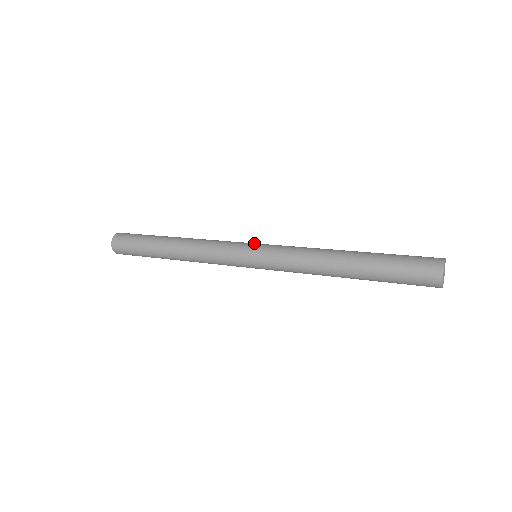
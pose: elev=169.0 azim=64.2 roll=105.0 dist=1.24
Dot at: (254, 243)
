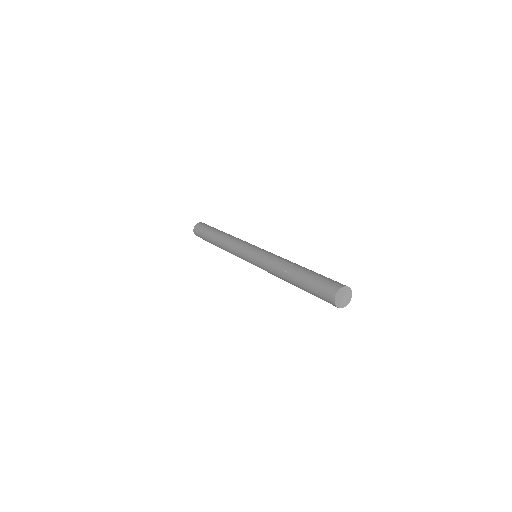
Dot at: (250, 249)
